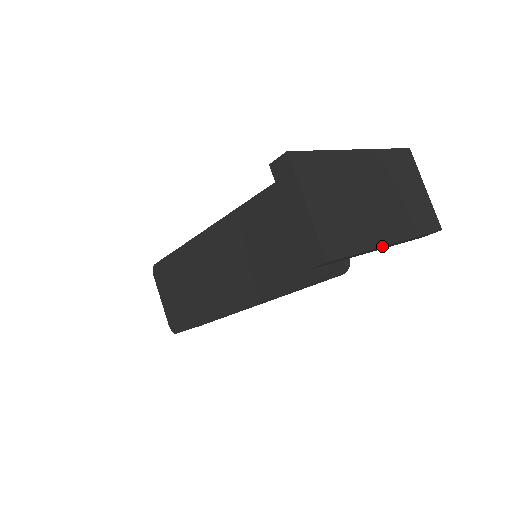
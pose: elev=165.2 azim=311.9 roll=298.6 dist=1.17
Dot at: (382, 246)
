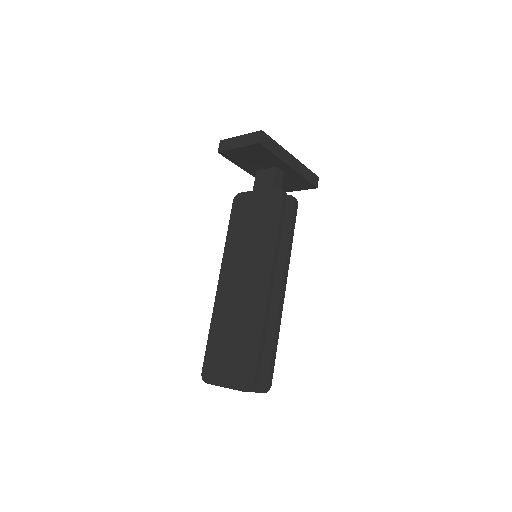
Dot at: (287, 151)
